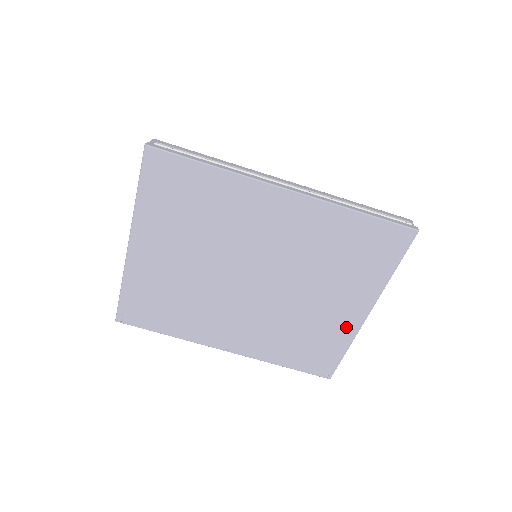
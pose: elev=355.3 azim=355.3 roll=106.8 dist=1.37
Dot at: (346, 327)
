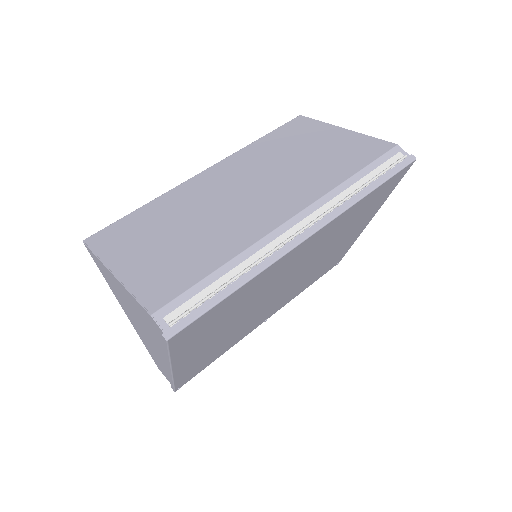
Dot at: (353, 239)
